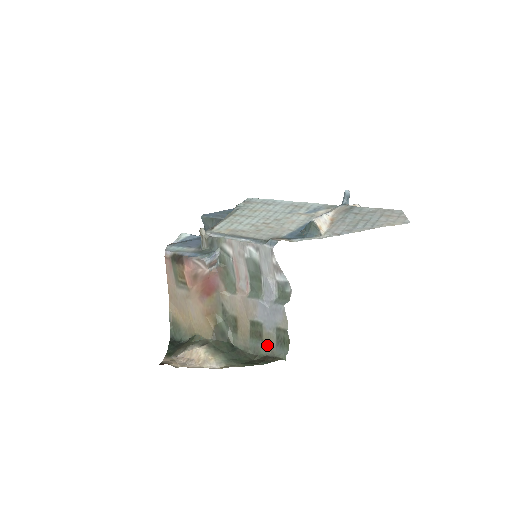
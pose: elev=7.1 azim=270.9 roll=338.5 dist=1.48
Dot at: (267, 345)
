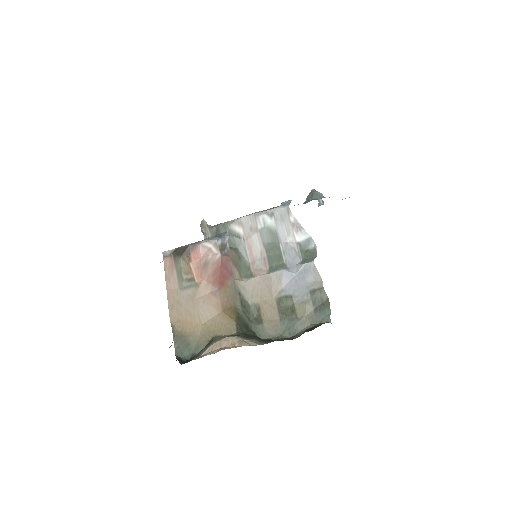
Dot at: (304, 317)
